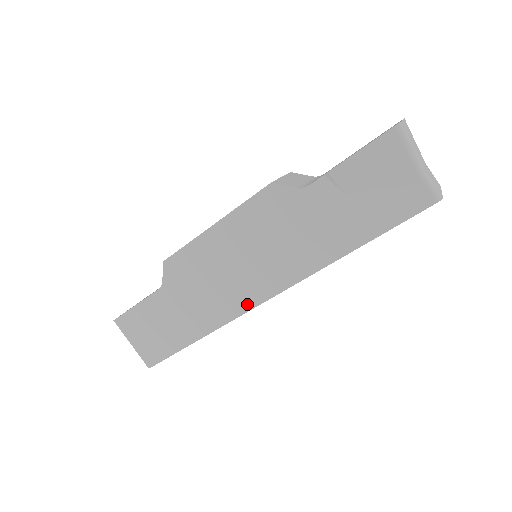
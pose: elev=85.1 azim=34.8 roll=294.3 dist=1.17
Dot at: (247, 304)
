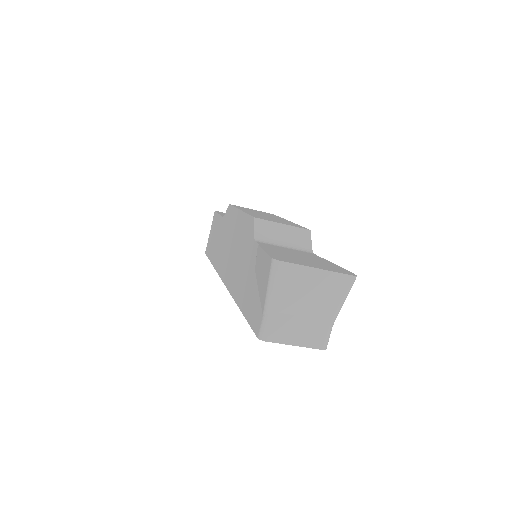
Dot at: (222, 273)
